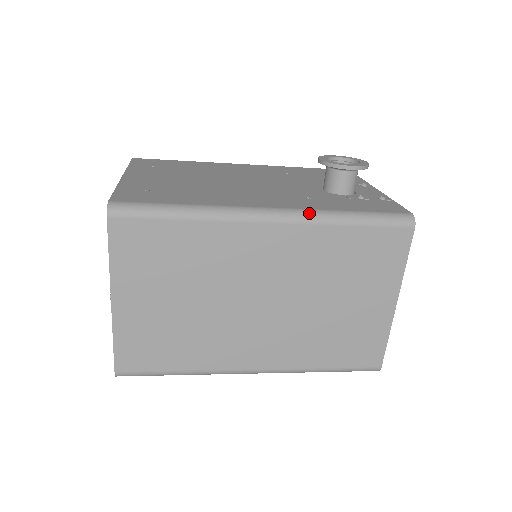
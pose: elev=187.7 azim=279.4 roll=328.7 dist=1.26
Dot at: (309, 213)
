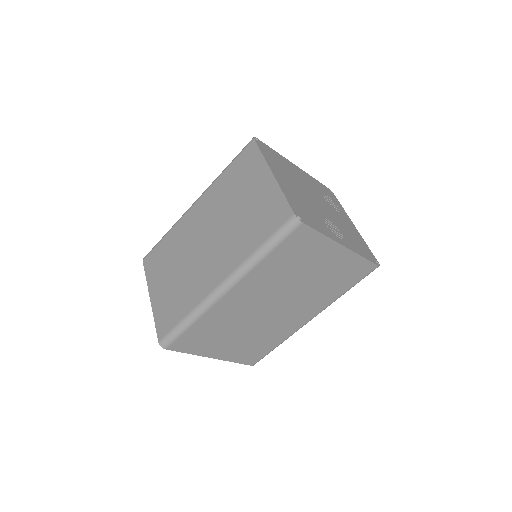
Dot at: occluded
